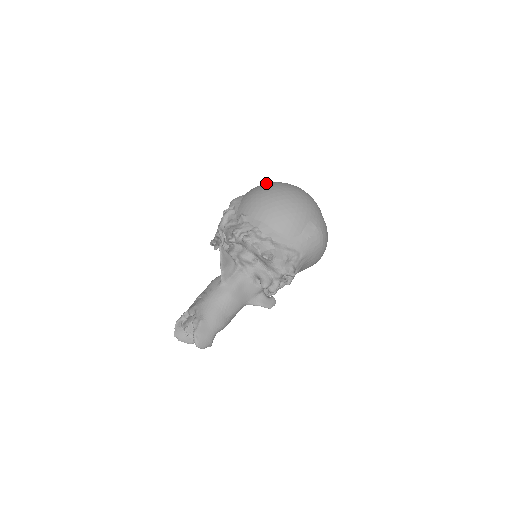
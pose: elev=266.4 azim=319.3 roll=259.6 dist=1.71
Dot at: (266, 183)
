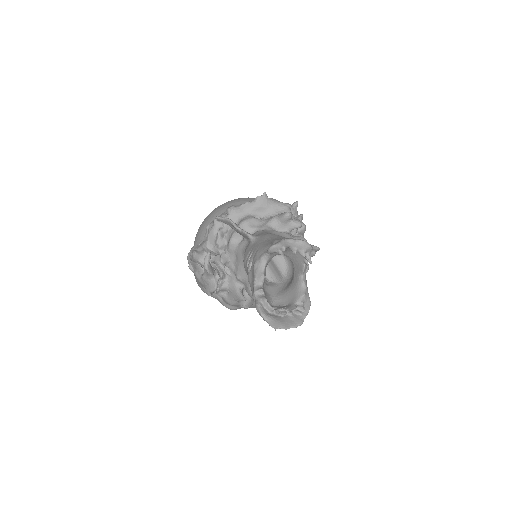
Dot at: occluded
